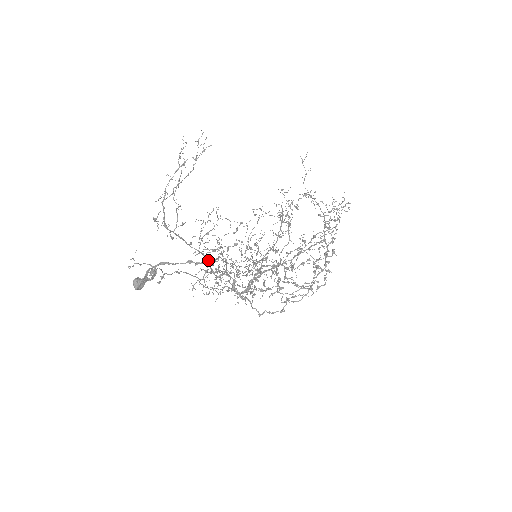
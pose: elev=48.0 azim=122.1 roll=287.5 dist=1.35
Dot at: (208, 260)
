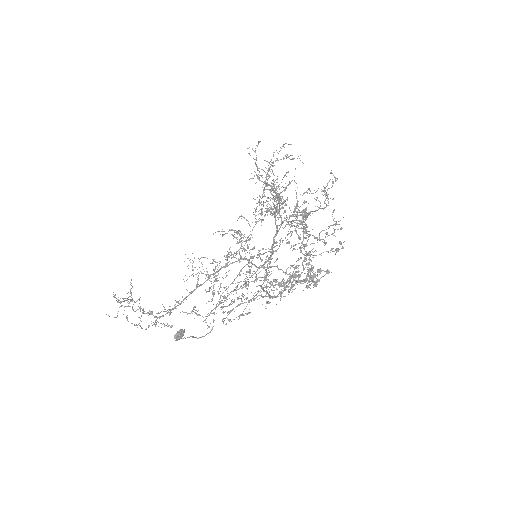
Dot at: occluded
